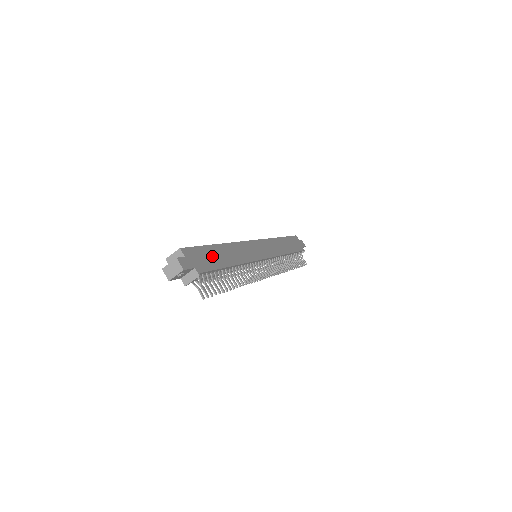
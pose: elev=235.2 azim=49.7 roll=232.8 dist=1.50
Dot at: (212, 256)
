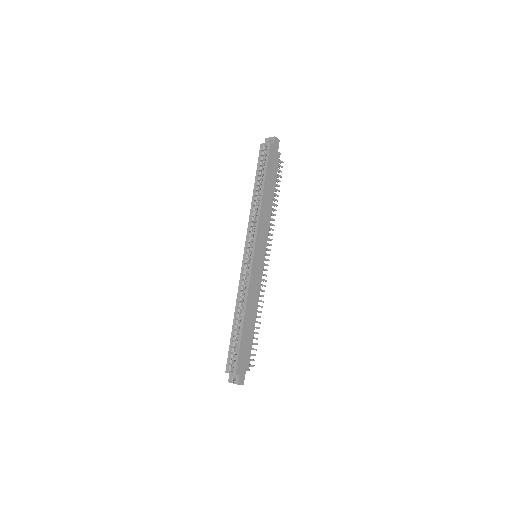
Dot at: (246, 341)
